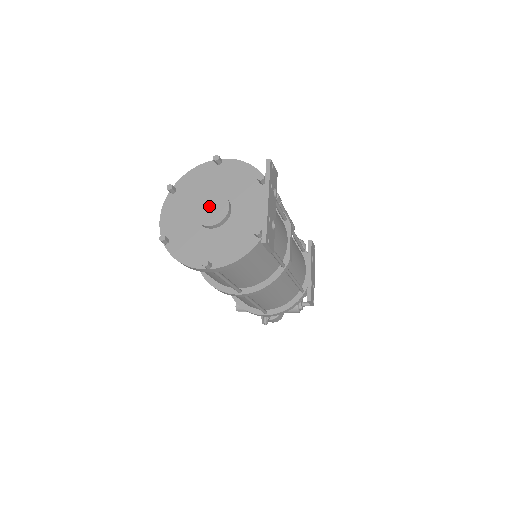
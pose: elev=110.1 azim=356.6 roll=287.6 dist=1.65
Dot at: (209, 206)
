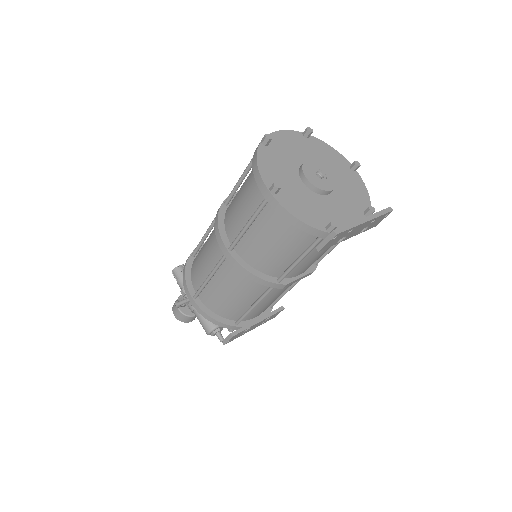
Dot at: (320, 171)
